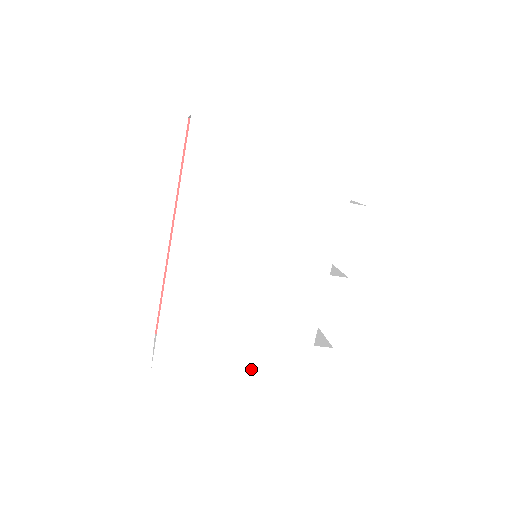
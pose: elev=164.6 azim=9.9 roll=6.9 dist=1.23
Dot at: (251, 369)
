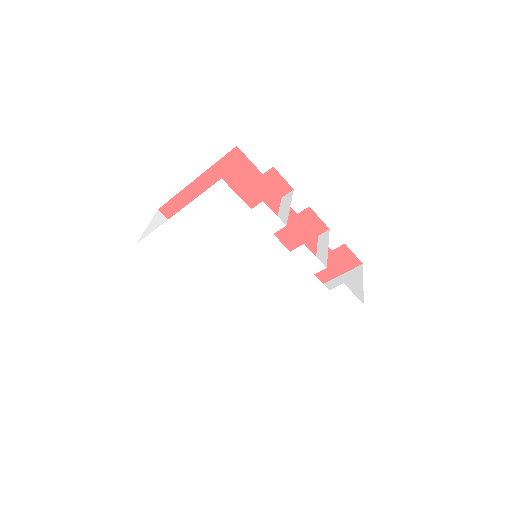
Dot at: (308, 322)
